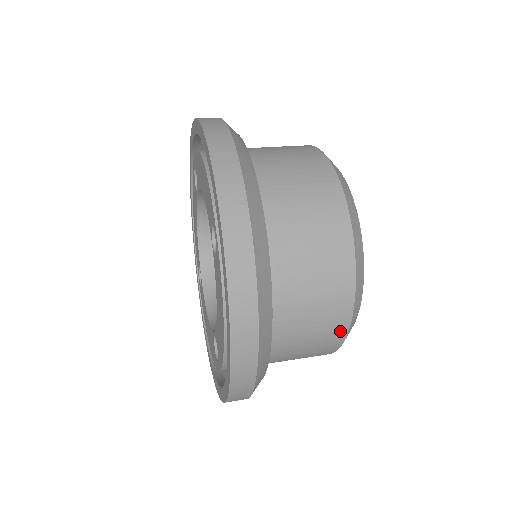
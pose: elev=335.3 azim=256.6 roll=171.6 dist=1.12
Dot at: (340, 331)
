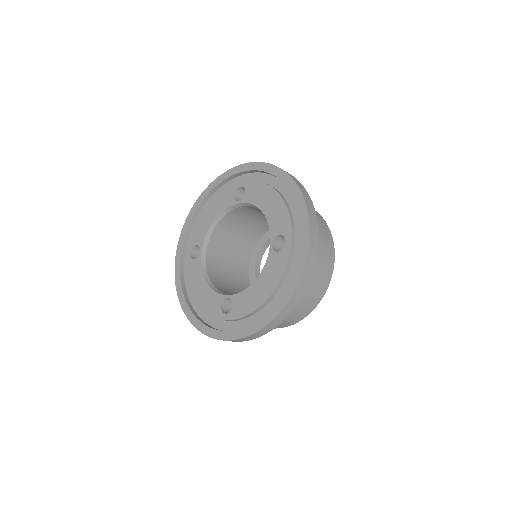
Dot at: (323, 221)
